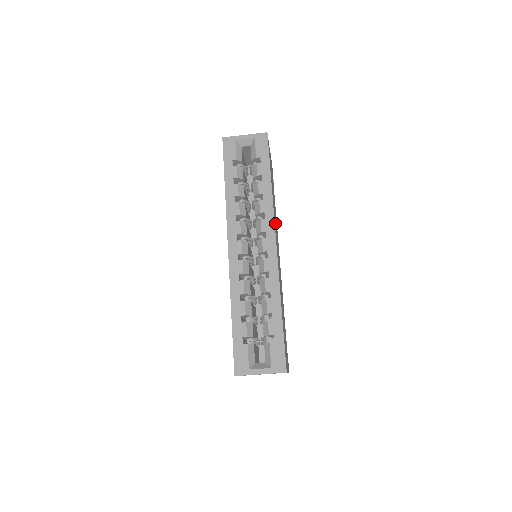
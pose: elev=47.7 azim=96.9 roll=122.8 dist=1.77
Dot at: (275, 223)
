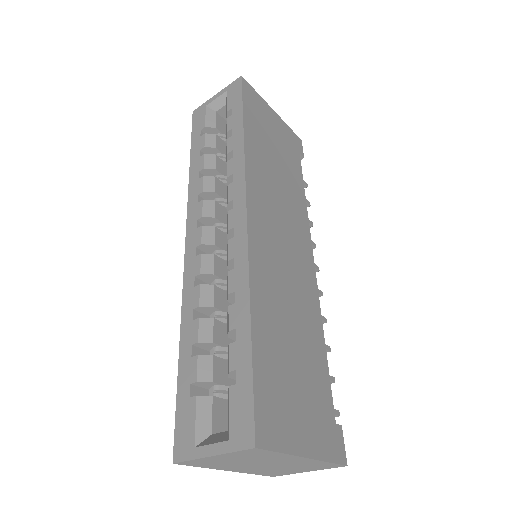
Dot at: (267, 192)
